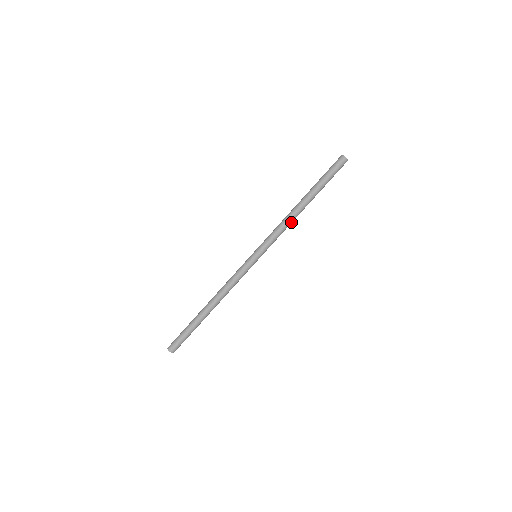
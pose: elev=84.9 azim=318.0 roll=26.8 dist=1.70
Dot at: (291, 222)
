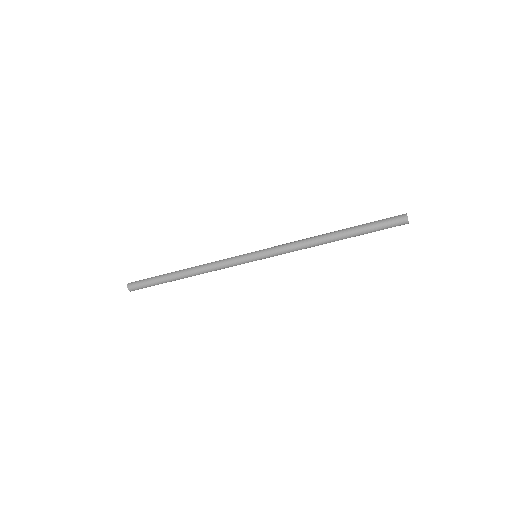
Dot at: (310, 246)
